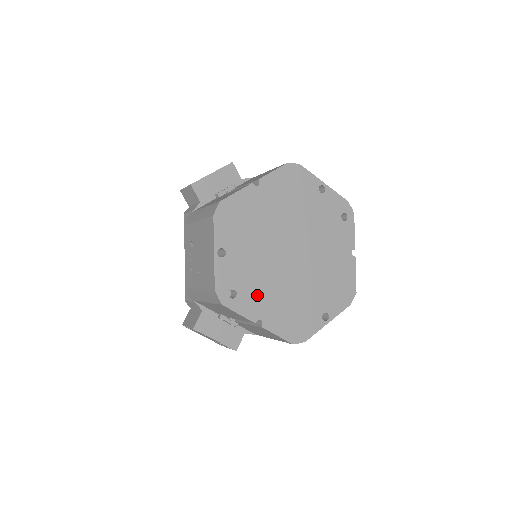
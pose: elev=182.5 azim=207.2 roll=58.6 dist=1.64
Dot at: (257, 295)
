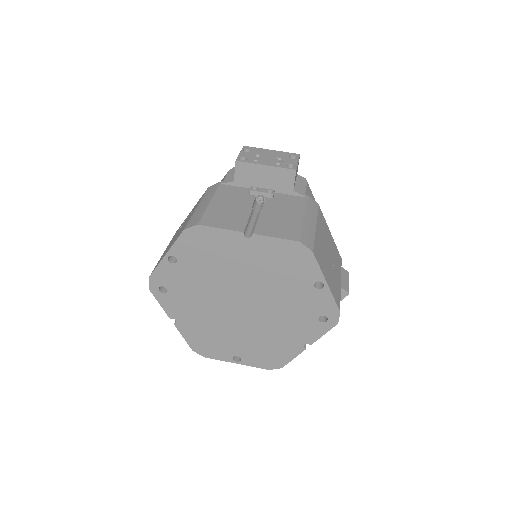
Dot at: (185, 305)
